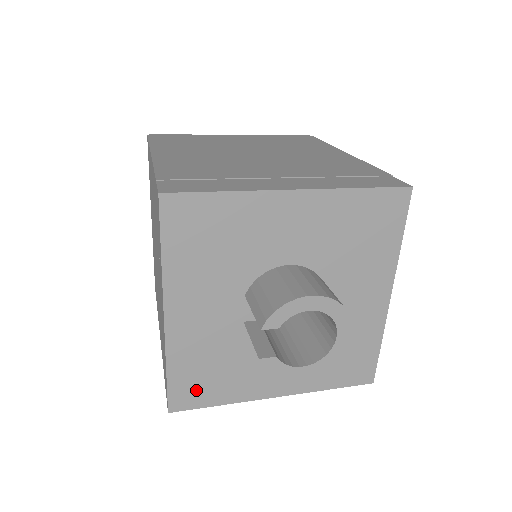
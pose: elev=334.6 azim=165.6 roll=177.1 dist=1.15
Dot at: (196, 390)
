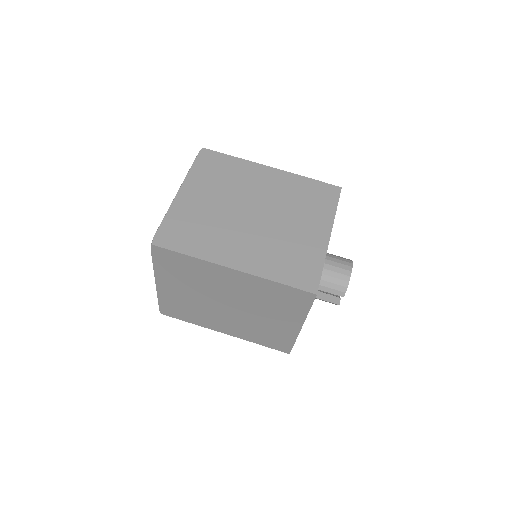
Dot at: occluded
